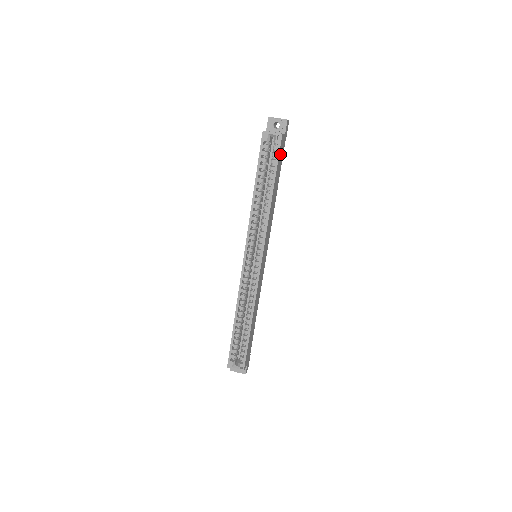
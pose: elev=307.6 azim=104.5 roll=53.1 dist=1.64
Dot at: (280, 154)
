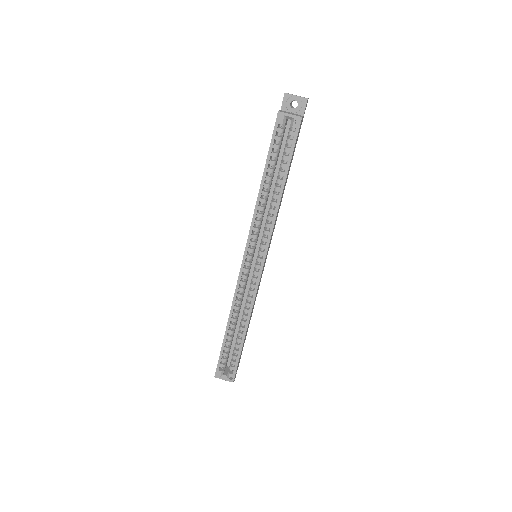
Dot at: (296, 141)
